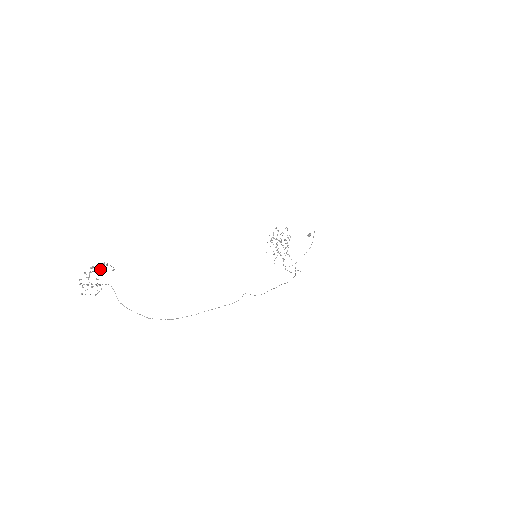
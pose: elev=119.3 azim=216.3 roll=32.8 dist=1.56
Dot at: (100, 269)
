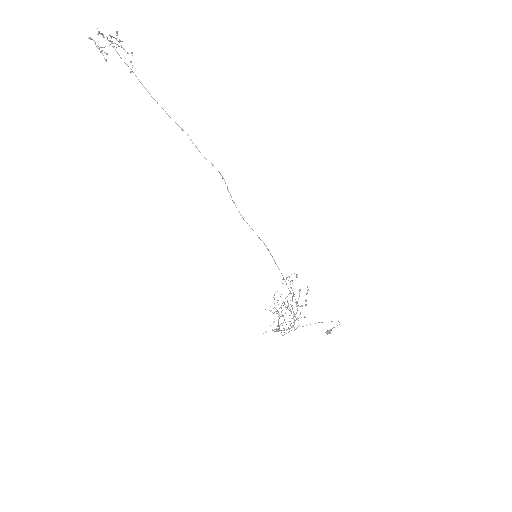
Dot at: occluded
